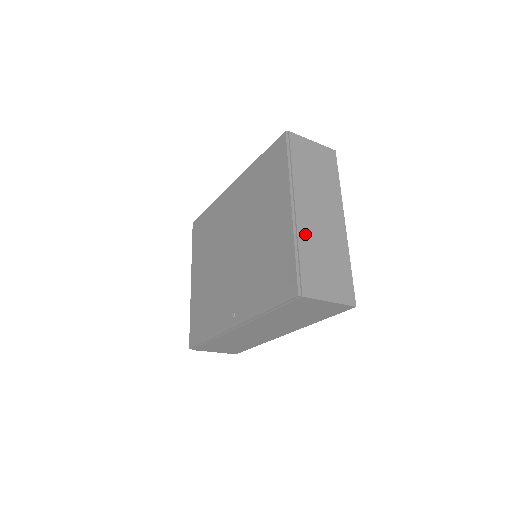
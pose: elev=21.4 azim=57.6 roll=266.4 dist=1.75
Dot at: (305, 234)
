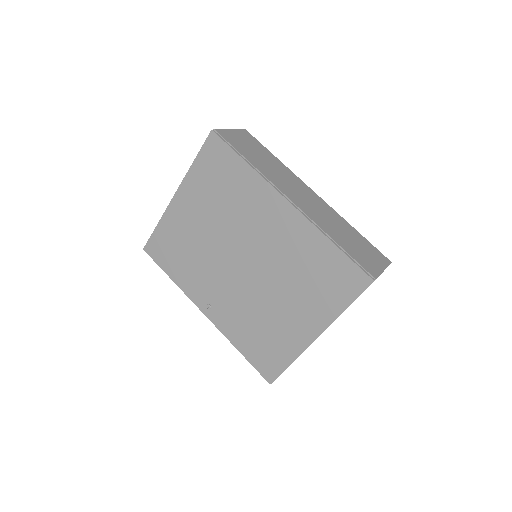
Dot at: occluded
